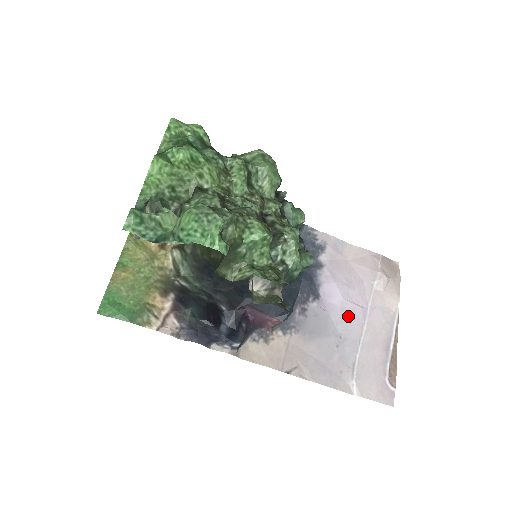
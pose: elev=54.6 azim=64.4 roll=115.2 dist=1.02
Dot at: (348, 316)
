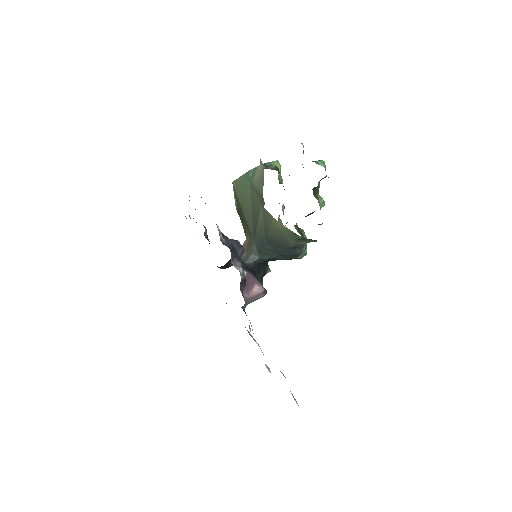
Dot at: occluded
